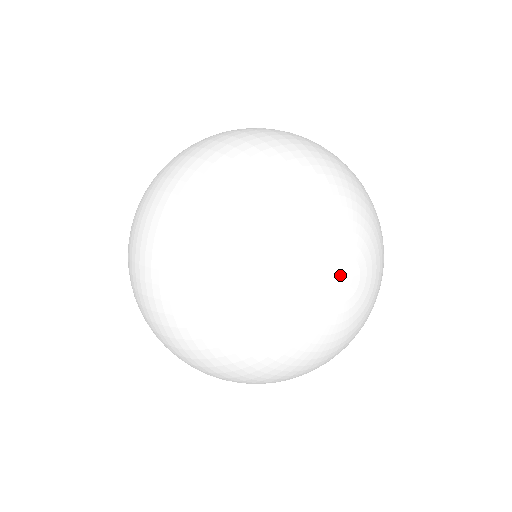
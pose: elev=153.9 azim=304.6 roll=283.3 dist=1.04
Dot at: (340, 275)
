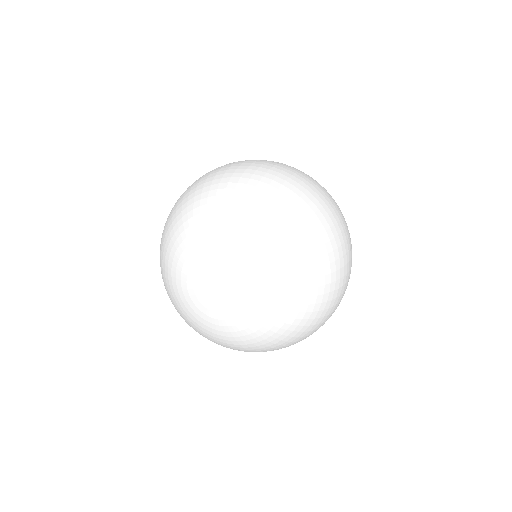
Dot at: (212, 286)
